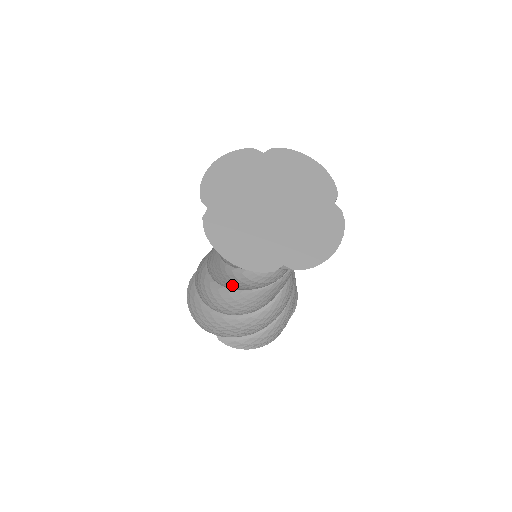
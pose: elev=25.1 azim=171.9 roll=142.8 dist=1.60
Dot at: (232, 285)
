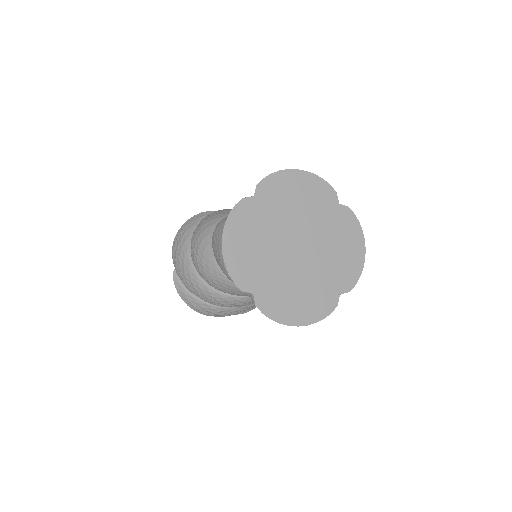
Dot at: (217, 256)
